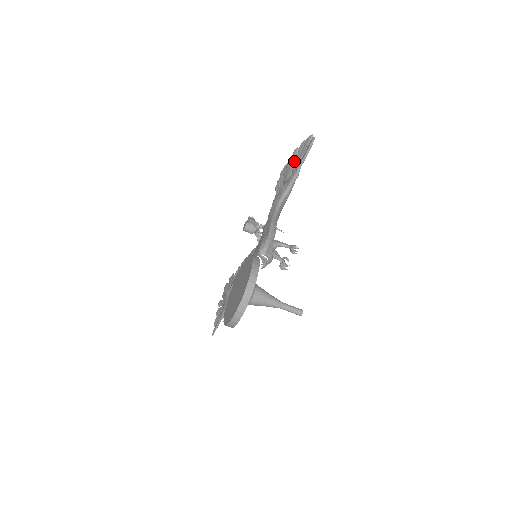
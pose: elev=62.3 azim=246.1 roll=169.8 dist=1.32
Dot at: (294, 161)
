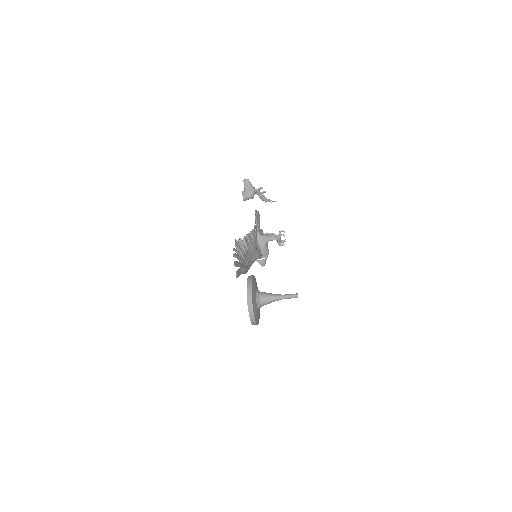
Dot at: occluded
